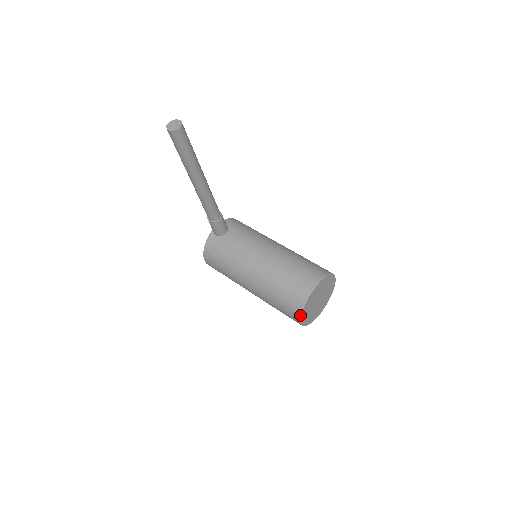
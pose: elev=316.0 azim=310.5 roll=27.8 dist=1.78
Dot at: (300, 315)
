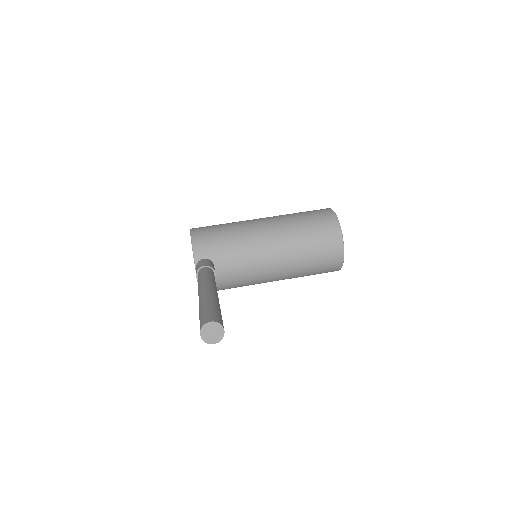
Dot at: occluded
